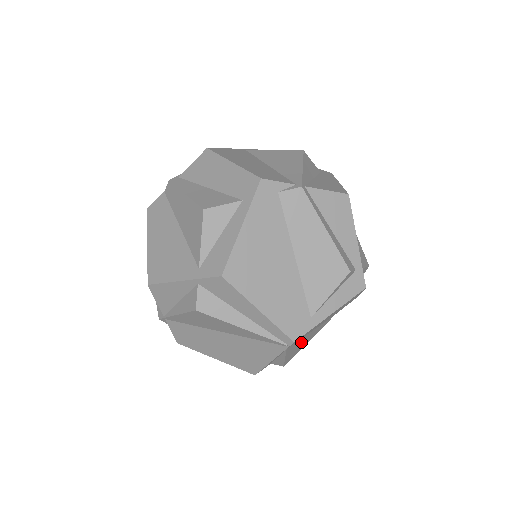
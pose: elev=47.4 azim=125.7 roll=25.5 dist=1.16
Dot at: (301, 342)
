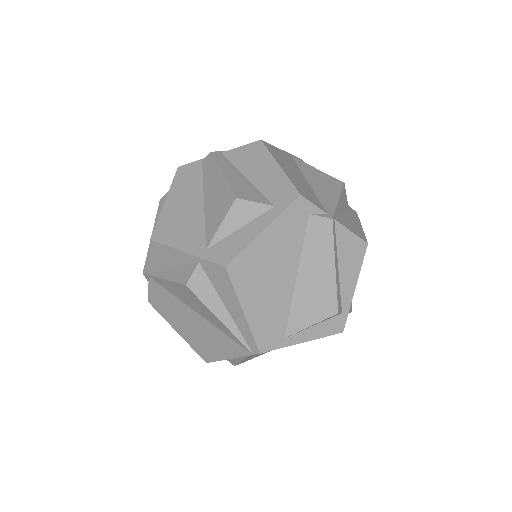
Dot at: occluded
